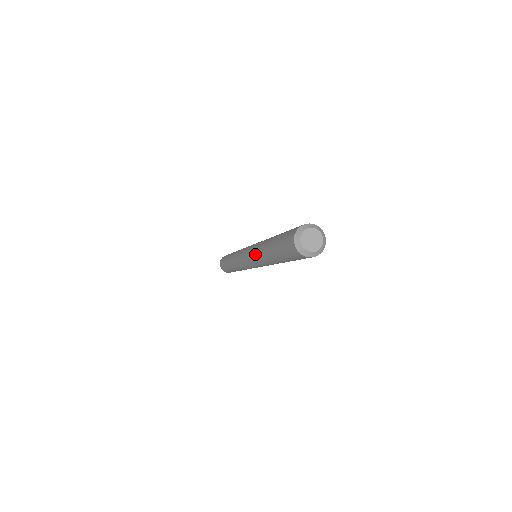
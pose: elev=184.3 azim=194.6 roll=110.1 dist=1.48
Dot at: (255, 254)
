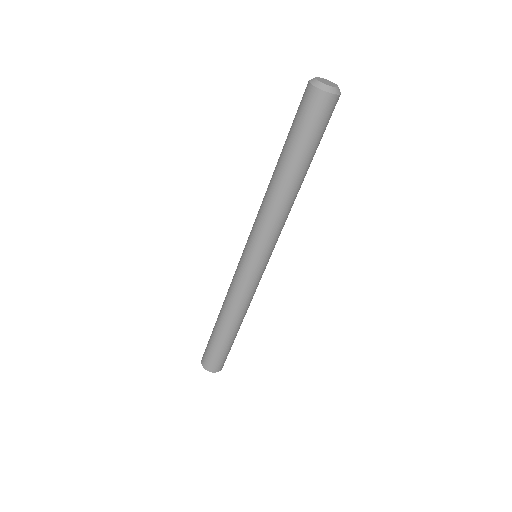
Dot at: occluded
